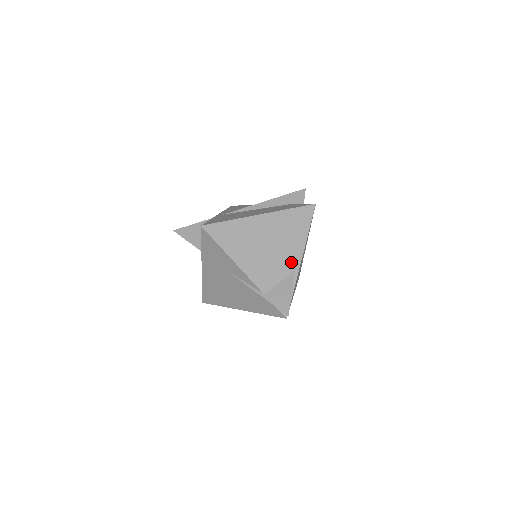
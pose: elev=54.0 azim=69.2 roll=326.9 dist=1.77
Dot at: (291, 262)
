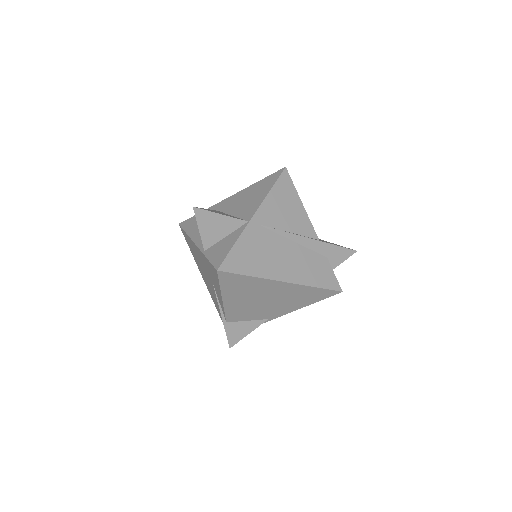
Dot at: (272, 314)
